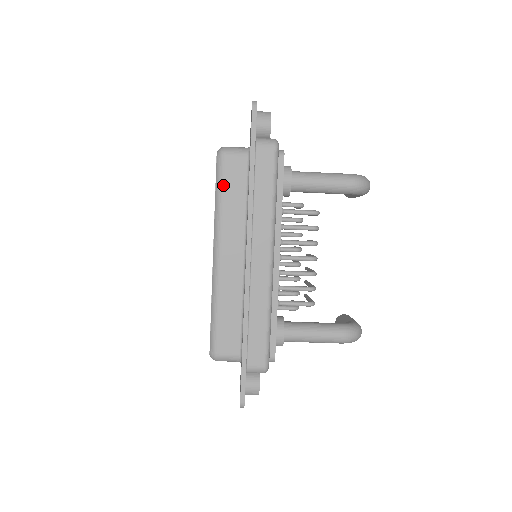
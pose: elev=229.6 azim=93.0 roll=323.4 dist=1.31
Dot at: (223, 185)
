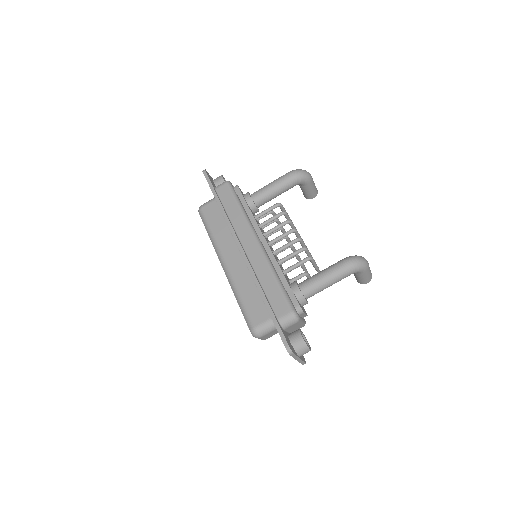
Dot at: (208, 223)
